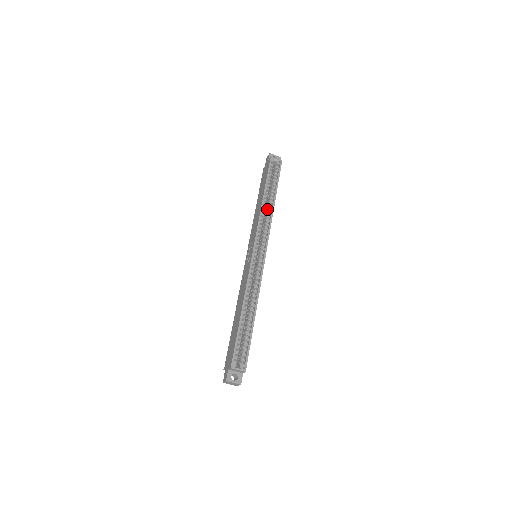
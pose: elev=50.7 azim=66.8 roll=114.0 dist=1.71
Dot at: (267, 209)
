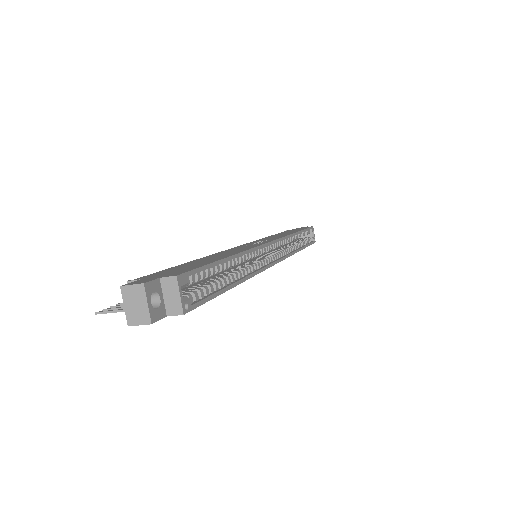
Dot at: occluded
